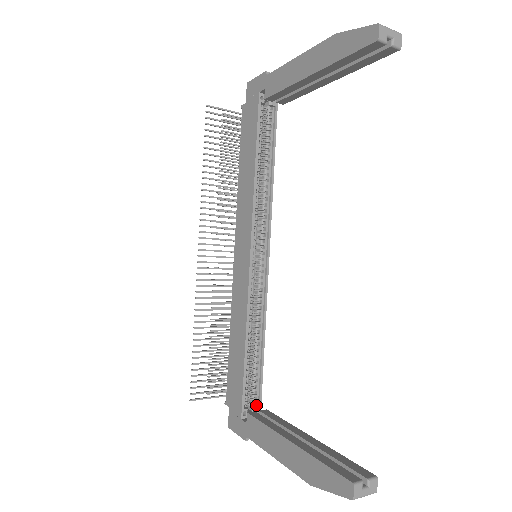
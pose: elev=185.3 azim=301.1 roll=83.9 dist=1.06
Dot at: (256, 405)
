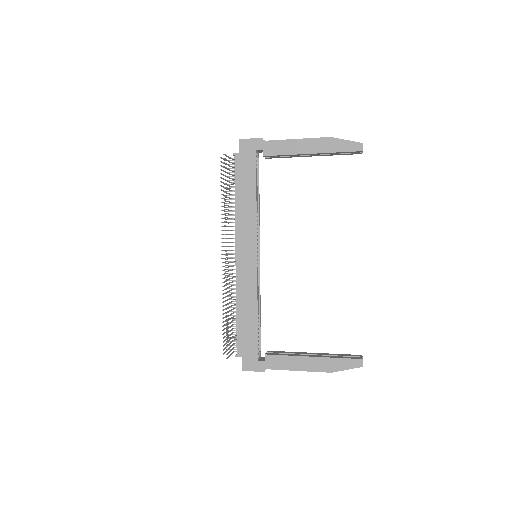
Dot at: (259, 351)
